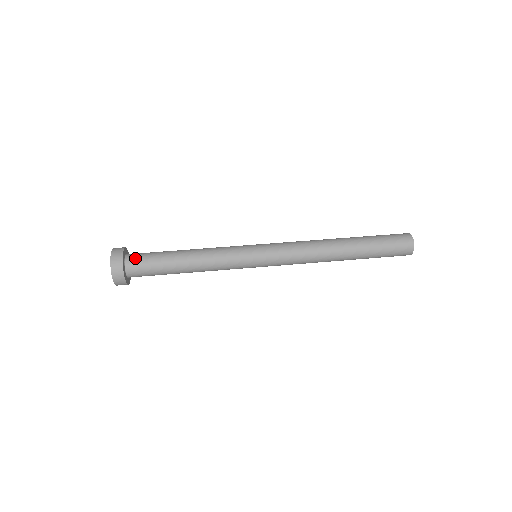
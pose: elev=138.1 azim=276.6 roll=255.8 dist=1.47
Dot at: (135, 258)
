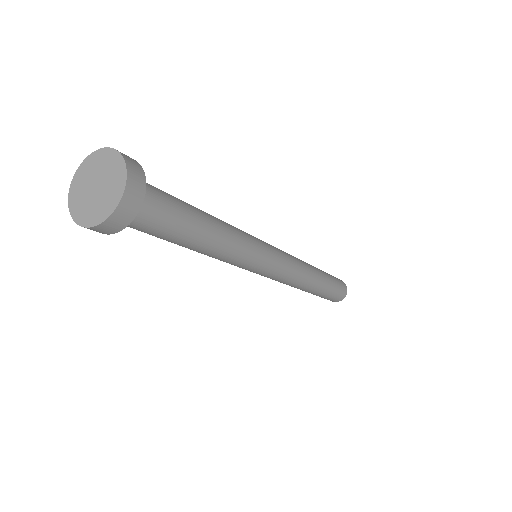
Dot at: occluded
